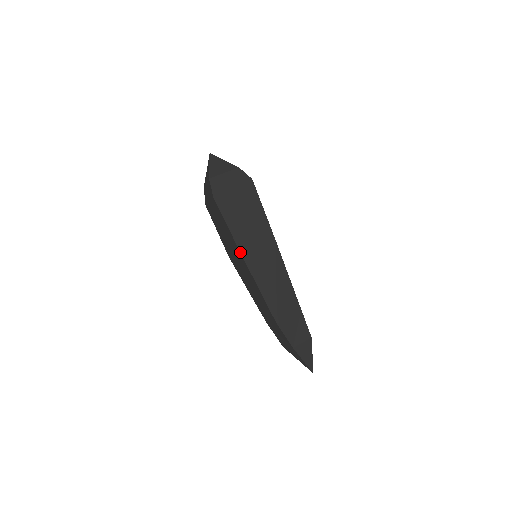
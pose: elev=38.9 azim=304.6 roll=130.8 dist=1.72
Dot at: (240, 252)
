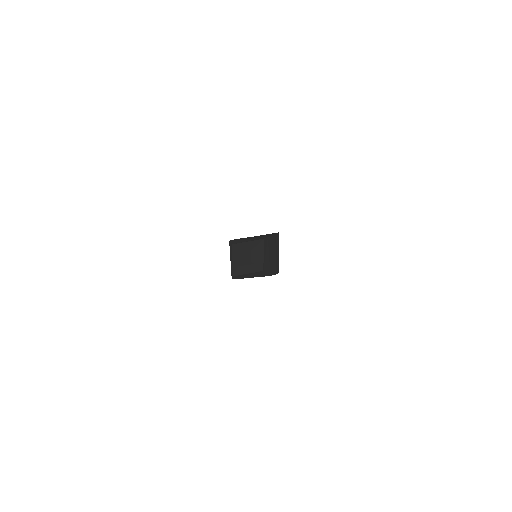
Dot at: occluded
